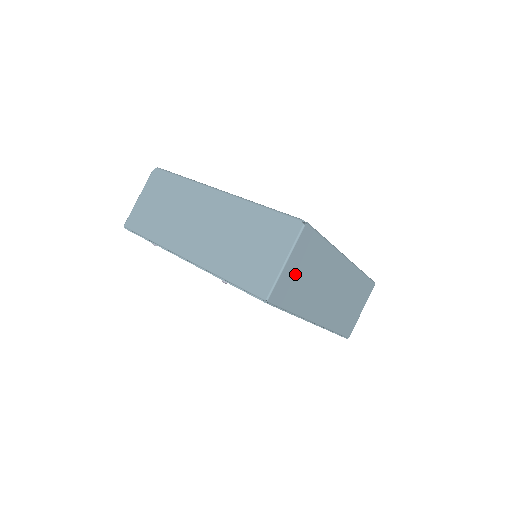
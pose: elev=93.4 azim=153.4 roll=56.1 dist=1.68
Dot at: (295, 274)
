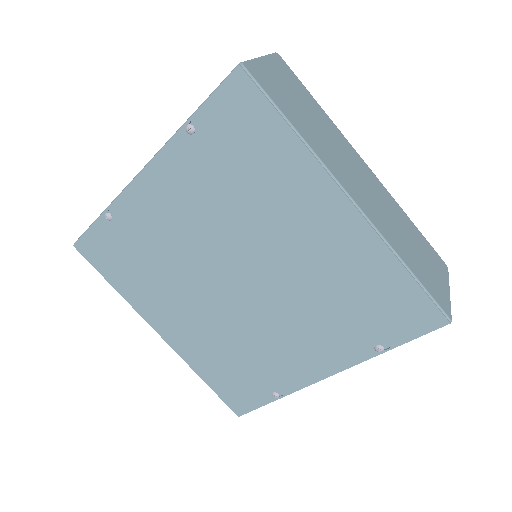
Dot at: (281, 86)
